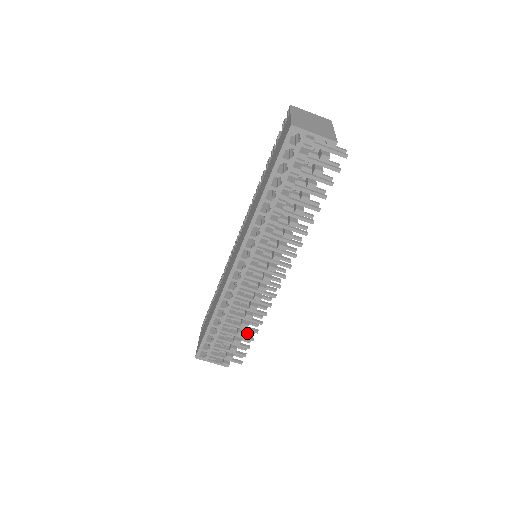
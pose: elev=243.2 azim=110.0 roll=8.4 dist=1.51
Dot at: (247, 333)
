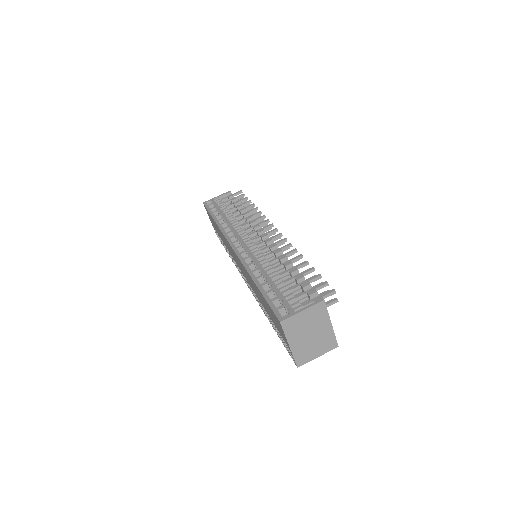
Dot at: occluded
